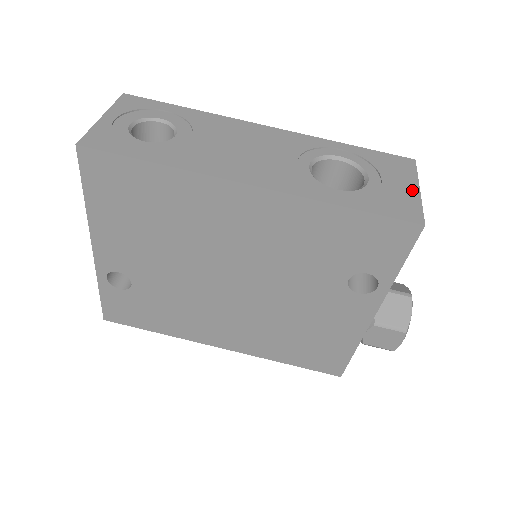
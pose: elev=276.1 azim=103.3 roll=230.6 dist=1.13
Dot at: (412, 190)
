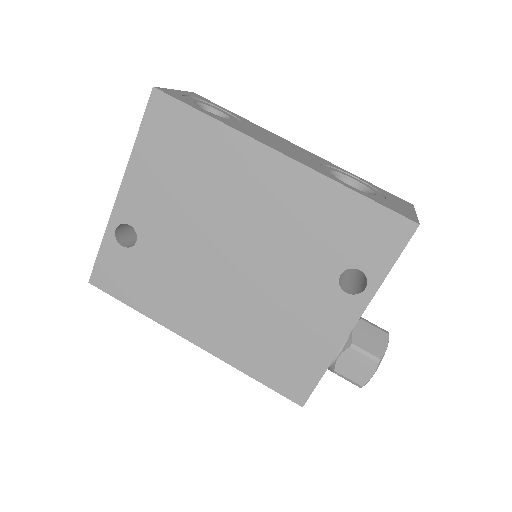
Dot at: (410, 211)
